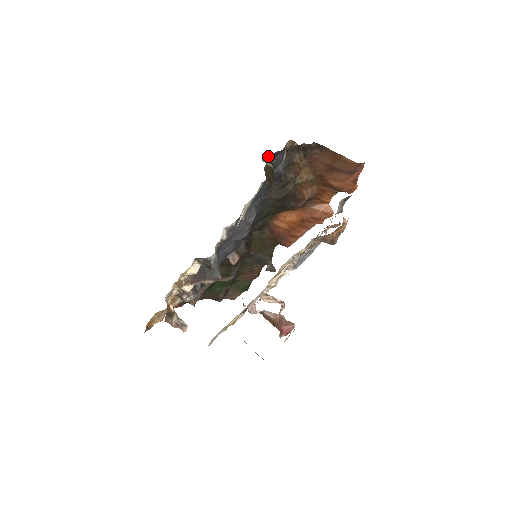
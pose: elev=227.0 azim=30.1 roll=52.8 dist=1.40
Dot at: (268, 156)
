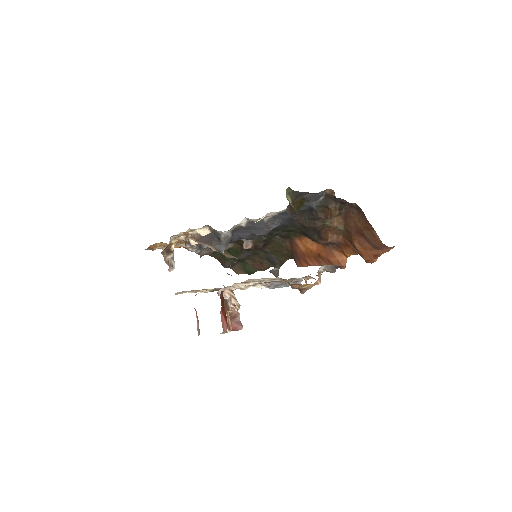
Dot at: (293, 191)
